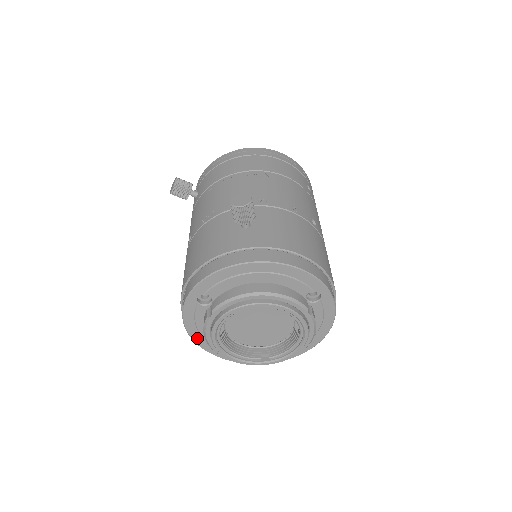
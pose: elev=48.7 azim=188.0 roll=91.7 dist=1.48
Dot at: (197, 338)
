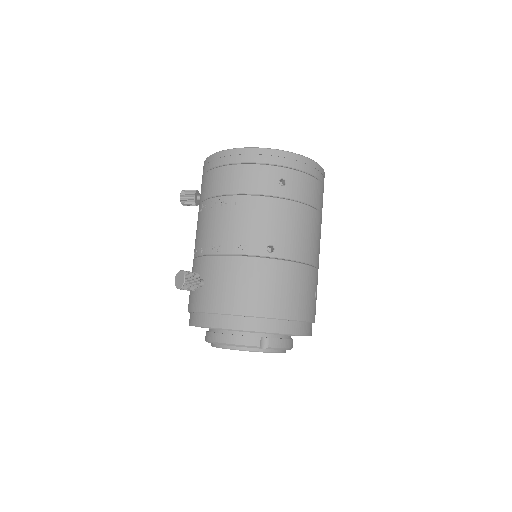
Dot at: occluded
